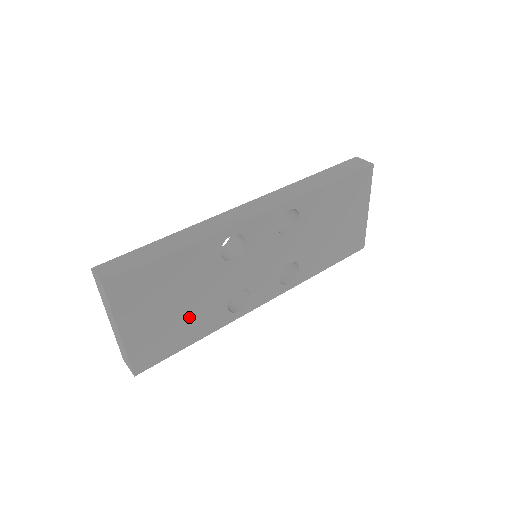
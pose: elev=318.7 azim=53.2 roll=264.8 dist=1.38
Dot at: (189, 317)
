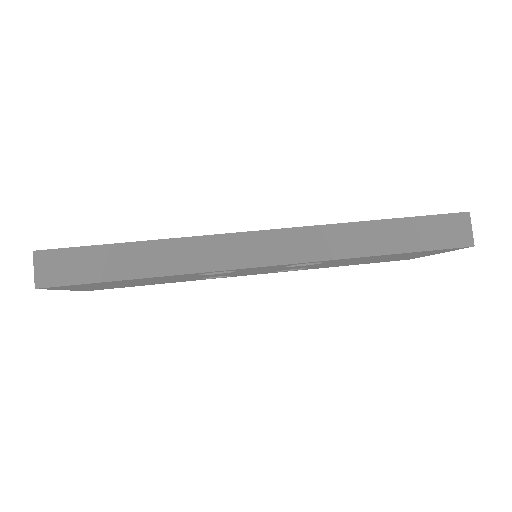
Dot at: occluded
